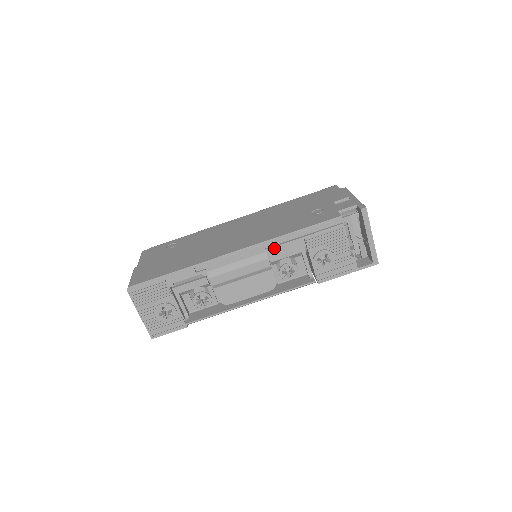
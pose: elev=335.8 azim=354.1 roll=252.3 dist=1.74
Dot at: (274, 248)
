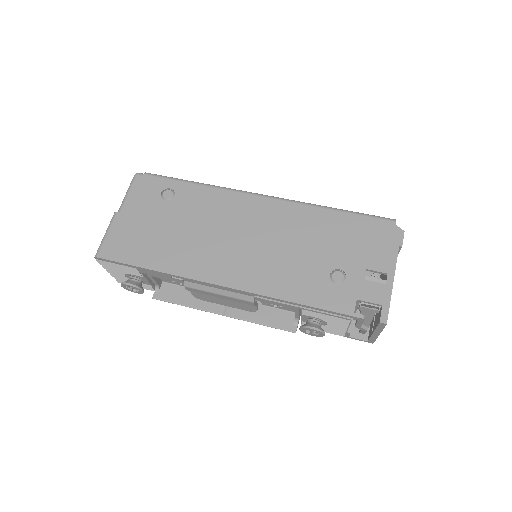
Dot at: (264, 299)
